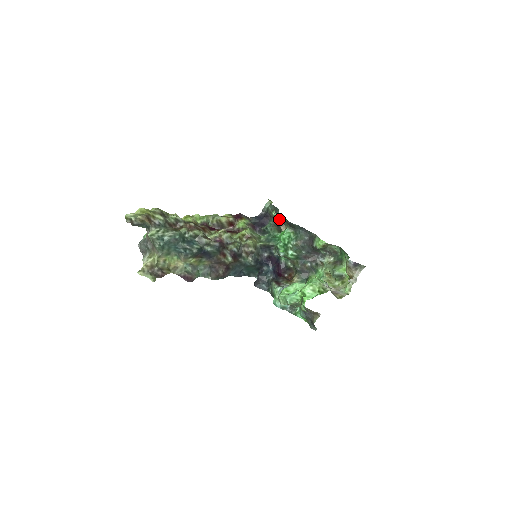
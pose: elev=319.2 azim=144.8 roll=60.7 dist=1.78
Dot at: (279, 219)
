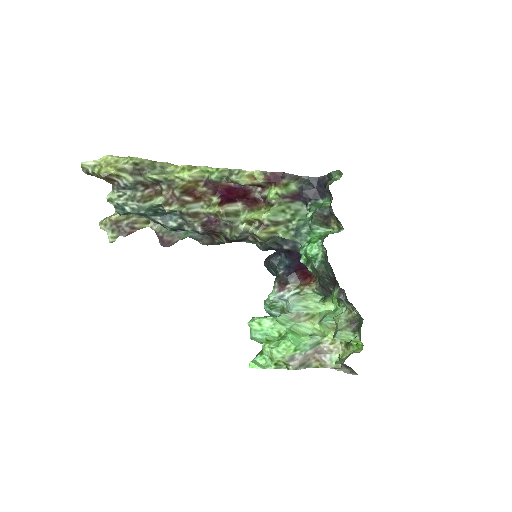
Dot at: (332, 209)
